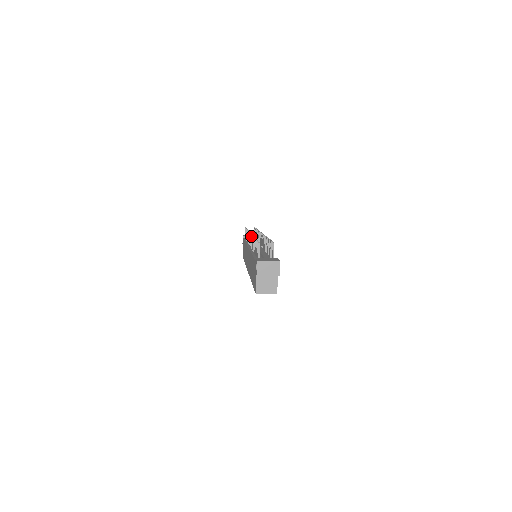
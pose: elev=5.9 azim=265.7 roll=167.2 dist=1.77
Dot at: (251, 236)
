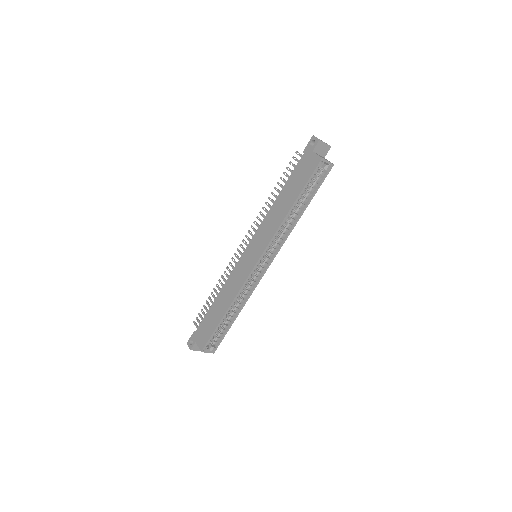
Dot at: (252, 226)
